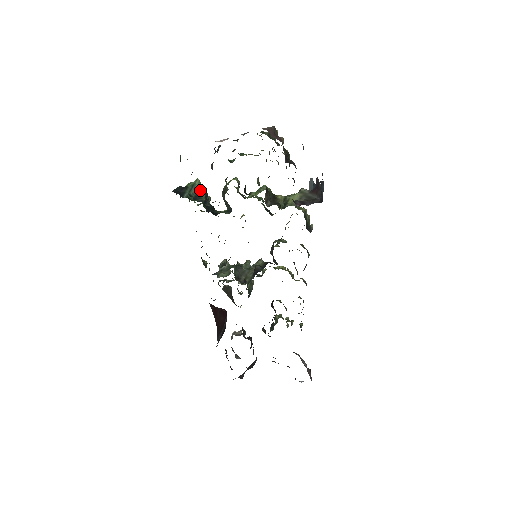
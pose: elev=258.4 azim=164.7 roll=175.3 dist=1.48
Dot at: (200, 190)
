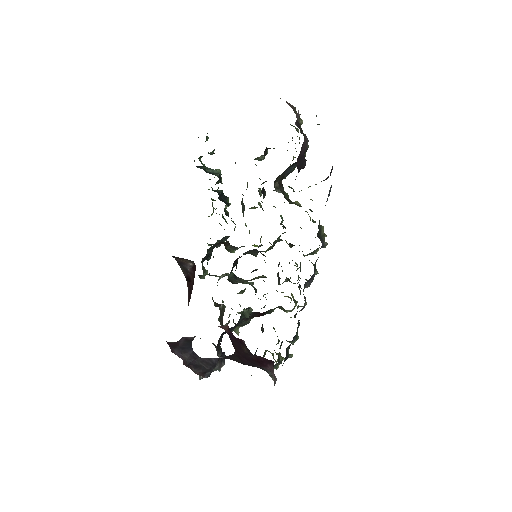
Dot at: (217, 172)
